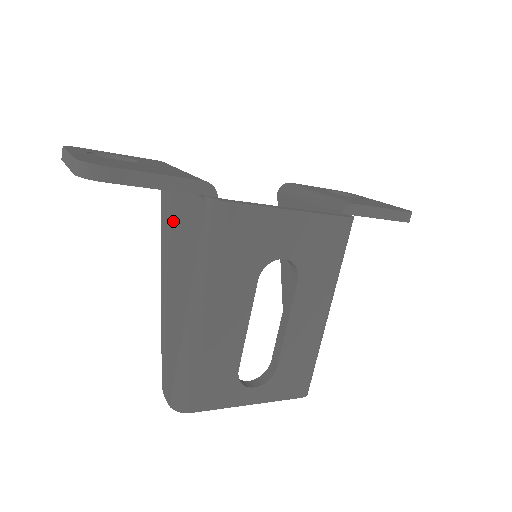
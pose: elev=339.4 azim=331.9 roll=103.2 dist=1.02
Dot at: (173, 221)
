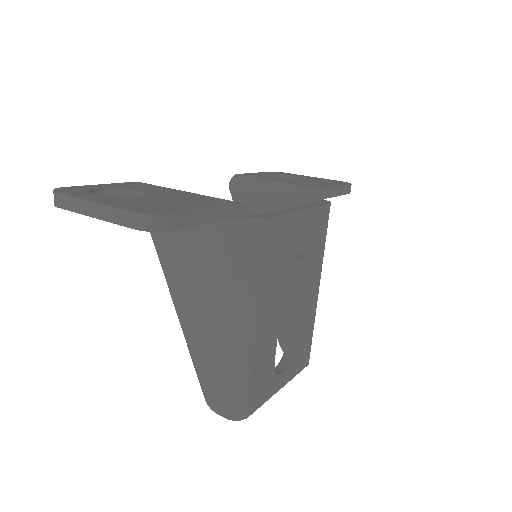
Dot at: (182, 244)
